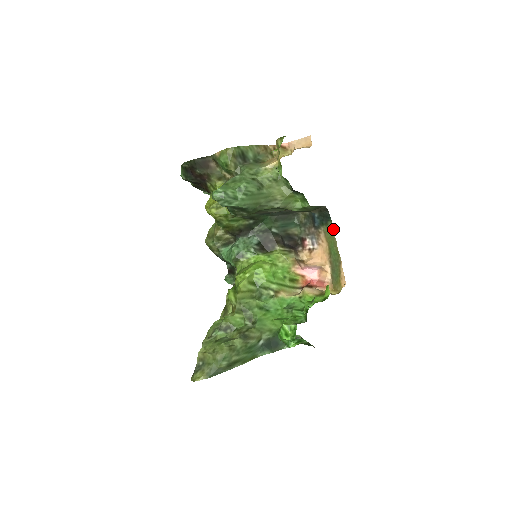
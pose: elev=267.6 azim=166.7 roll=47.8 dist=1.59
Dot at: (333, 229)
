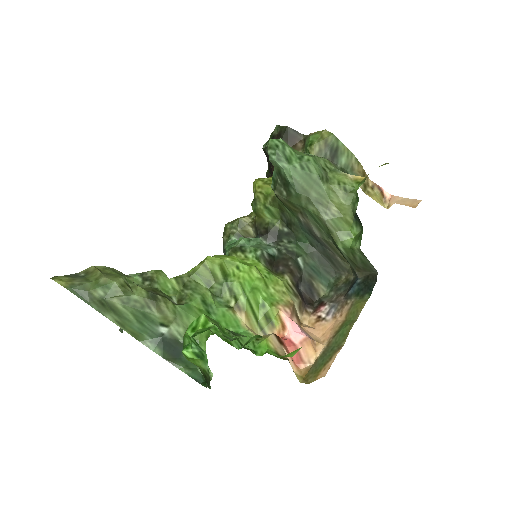
Dot at: occluded
